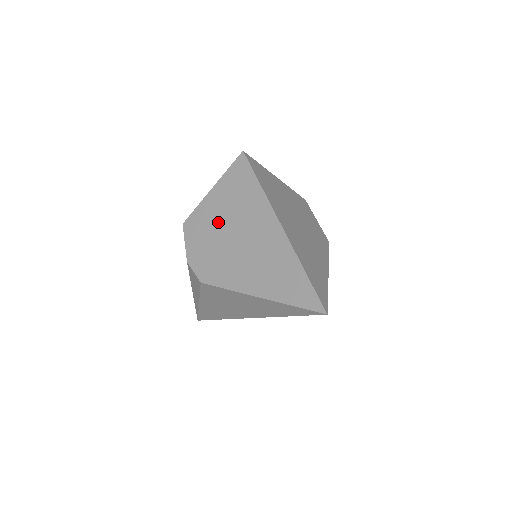
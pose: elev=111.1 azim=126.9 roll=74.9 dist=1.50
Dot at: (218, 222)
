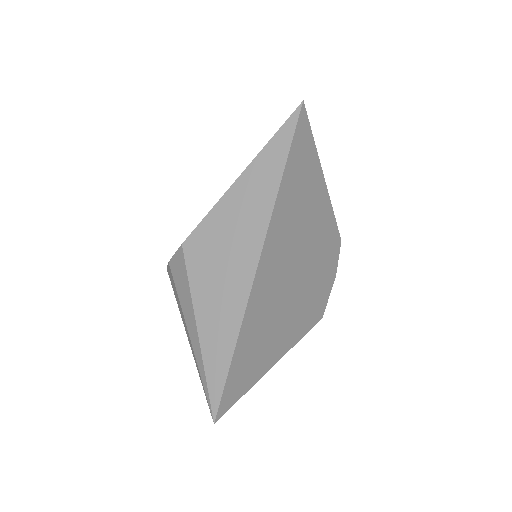
Dot at: occluded
